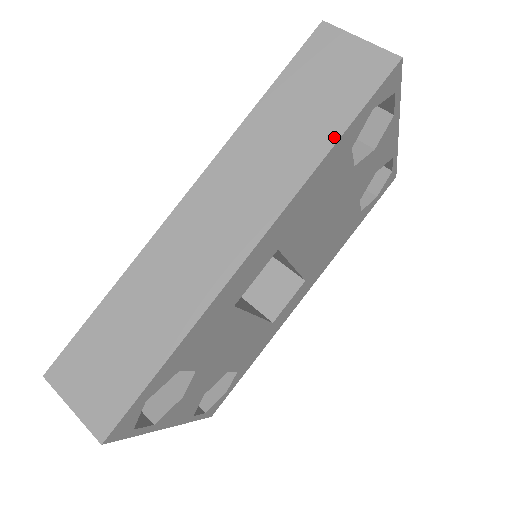
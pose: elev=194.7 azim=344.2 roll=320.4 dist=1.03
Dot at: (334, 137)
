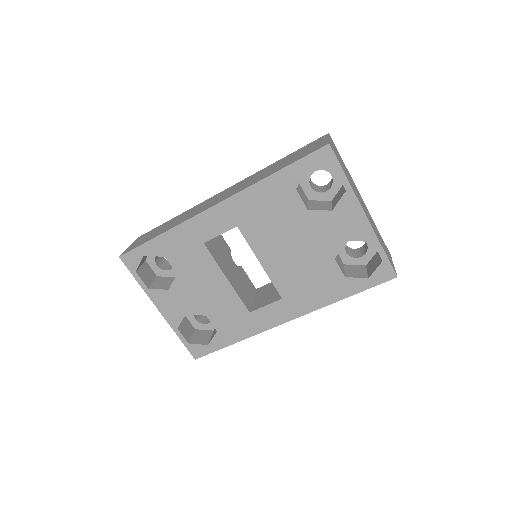
Dot at: (277, 171)
